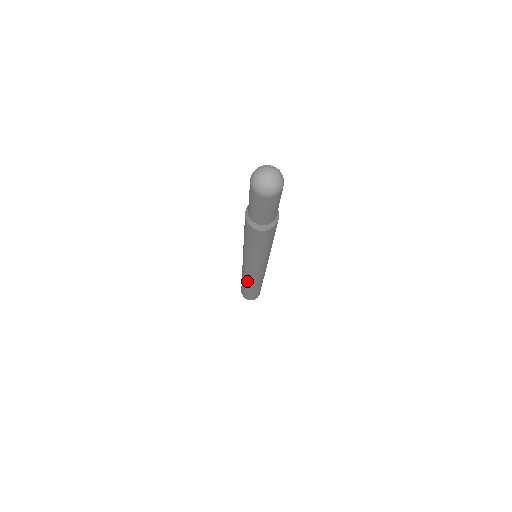
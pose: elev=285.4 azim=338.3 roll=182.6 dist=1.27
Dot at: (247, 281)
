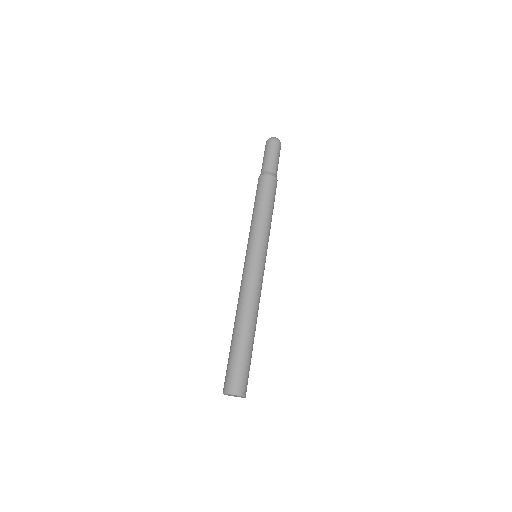
Dot at: (253, 304)
